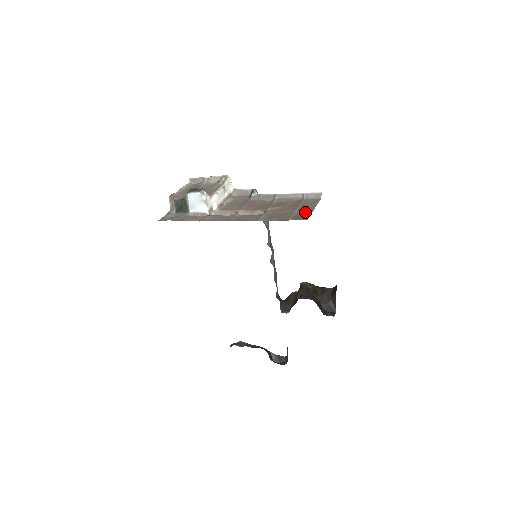
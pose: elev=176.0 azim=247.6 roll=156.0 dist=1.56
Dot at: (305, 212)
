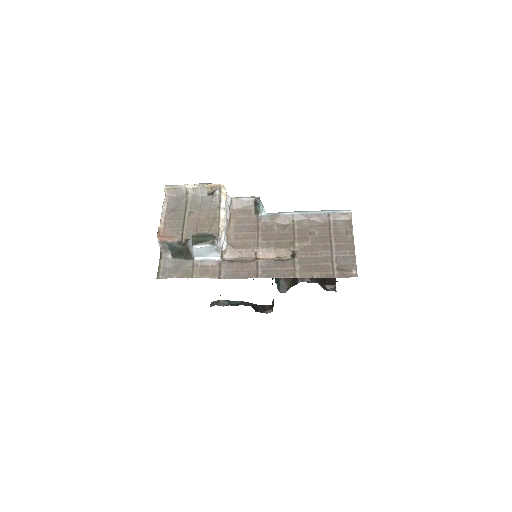
Dot at: (347, 256)
